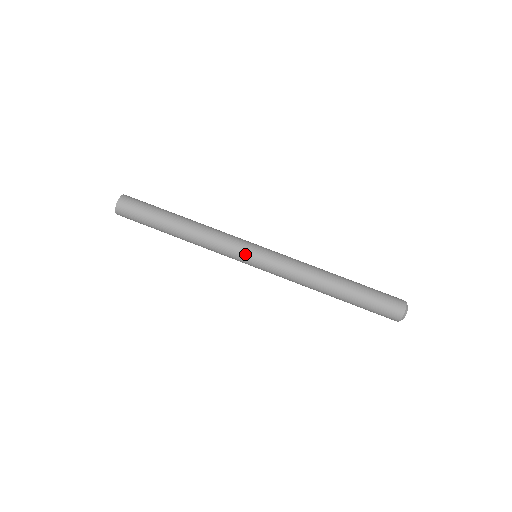
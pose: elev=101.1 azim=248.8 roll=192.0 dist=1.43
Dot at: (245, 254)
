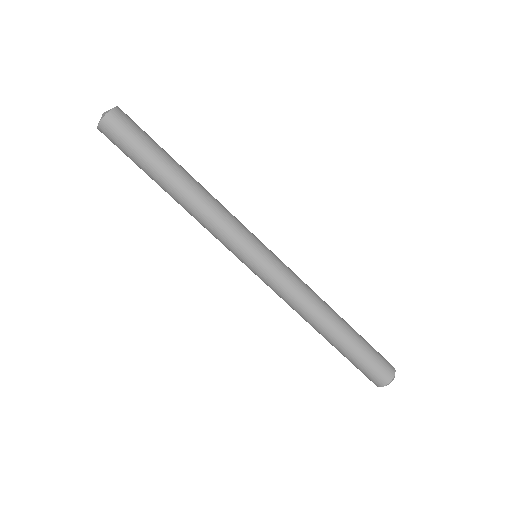
Dot at: (244, 254)
